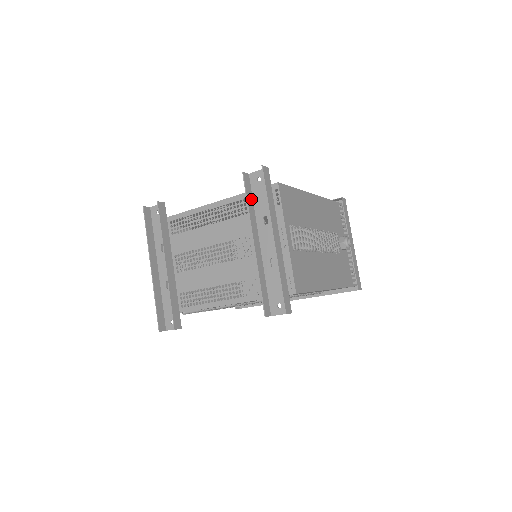
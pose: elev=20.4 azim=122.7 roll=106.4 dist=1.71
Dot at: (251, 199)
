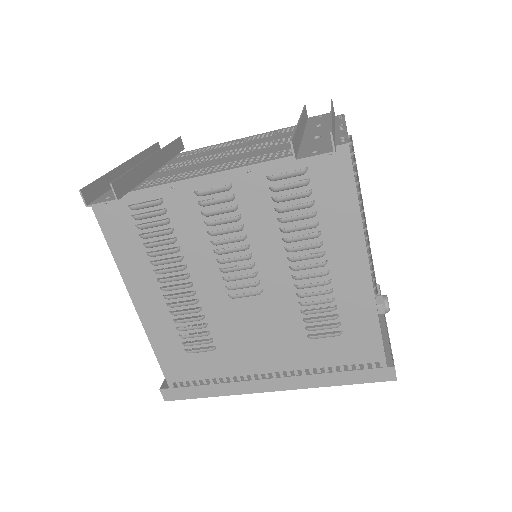
Dot at: (305, 120)
